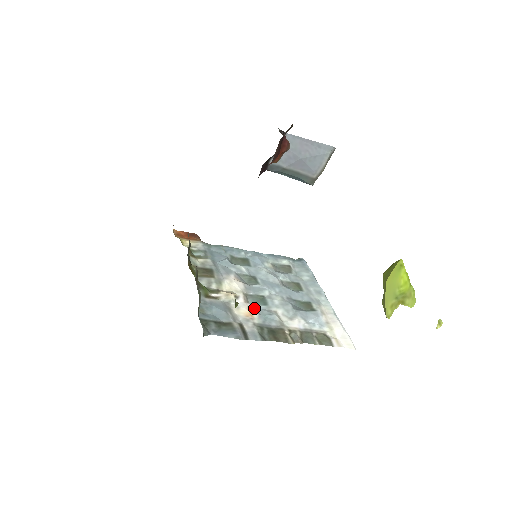
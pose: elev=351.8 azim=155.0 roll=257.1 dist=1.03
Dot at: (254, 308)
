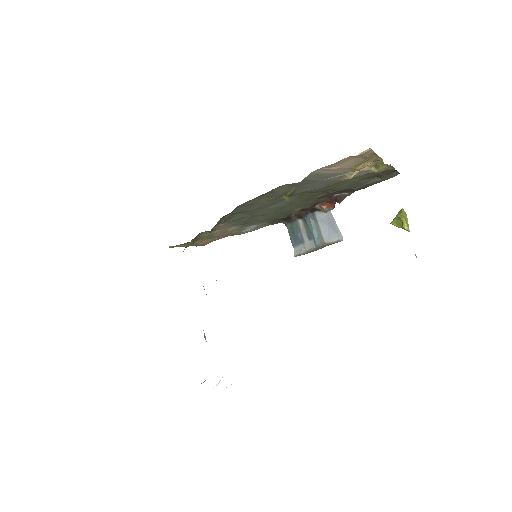
Dot at: occluded
